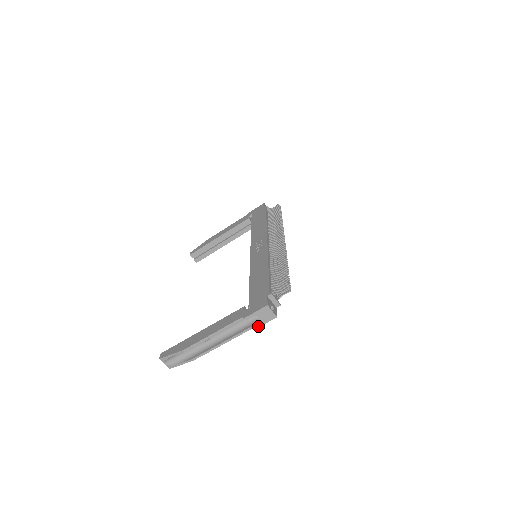
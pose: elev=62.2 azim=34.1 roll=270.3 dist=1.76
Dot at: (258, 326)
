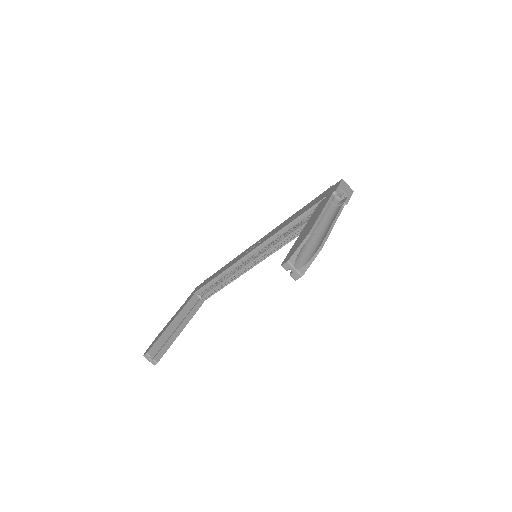
Dot at: (348, 200)
